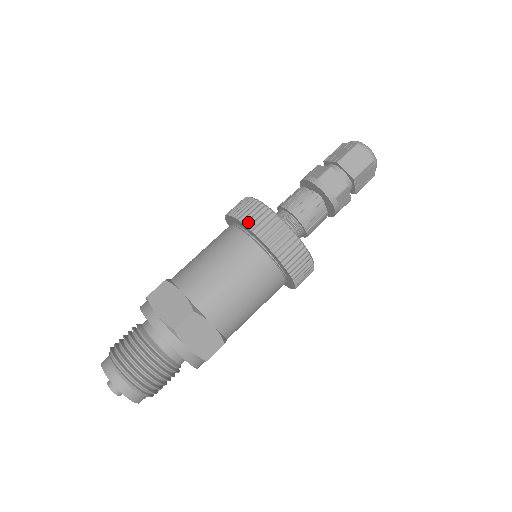
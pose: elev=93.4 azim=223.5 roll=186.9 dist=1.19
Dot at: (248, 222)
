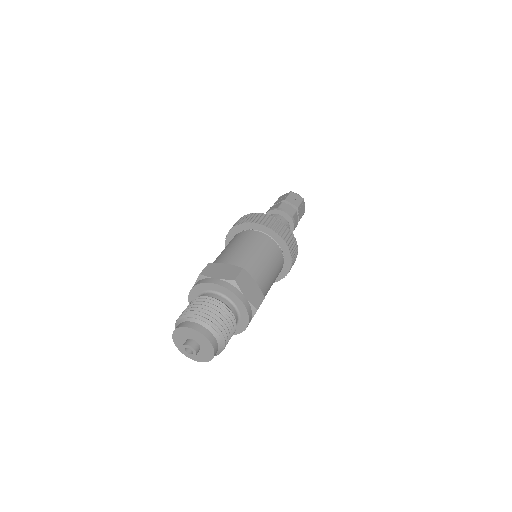
Dot at: (254, 221)
